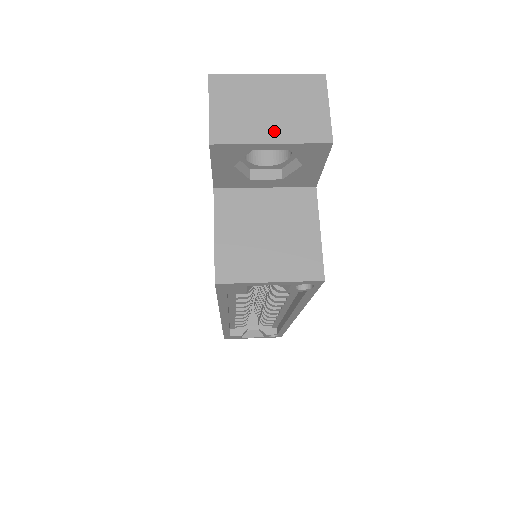
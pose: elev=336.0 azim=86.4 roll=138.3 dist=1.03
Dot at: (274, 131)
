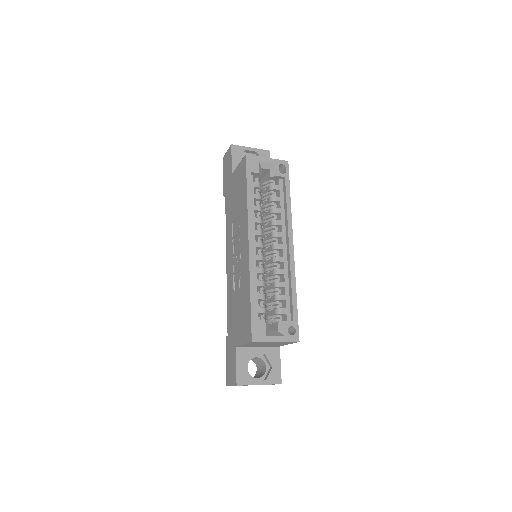
Dot at: occluded
